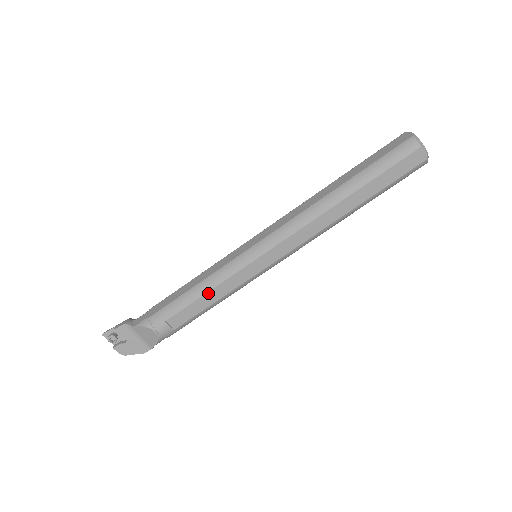
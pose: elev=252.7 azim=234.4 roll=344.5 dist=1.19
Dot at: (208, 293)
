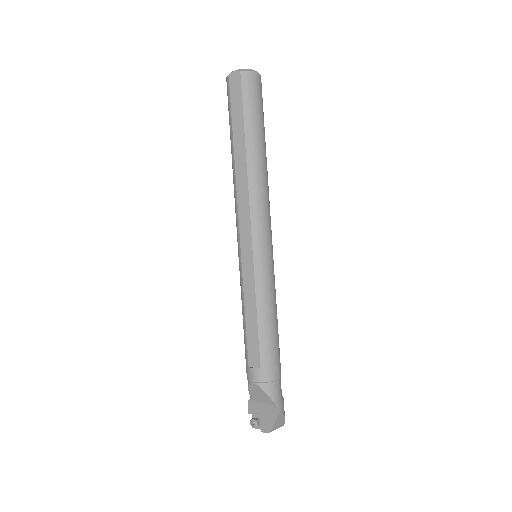
Dot at: (246, 314)
